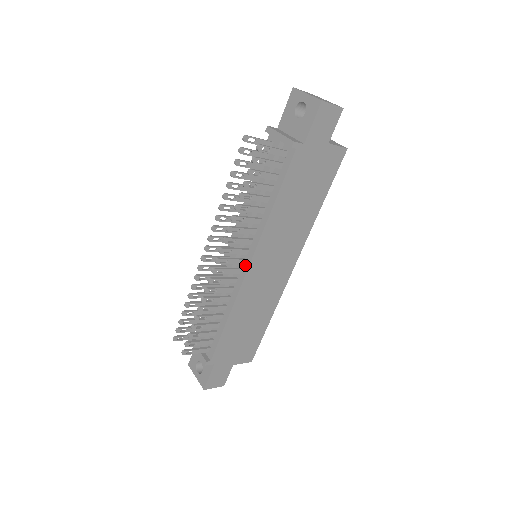
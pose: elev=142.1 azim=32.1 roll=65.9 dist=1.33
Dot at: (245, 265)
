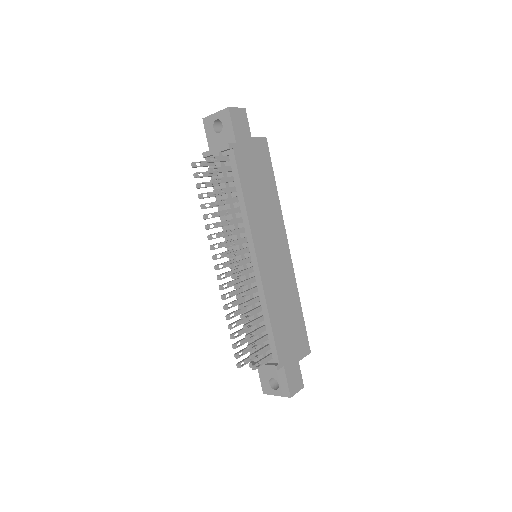
Dot at: (253, 261)
